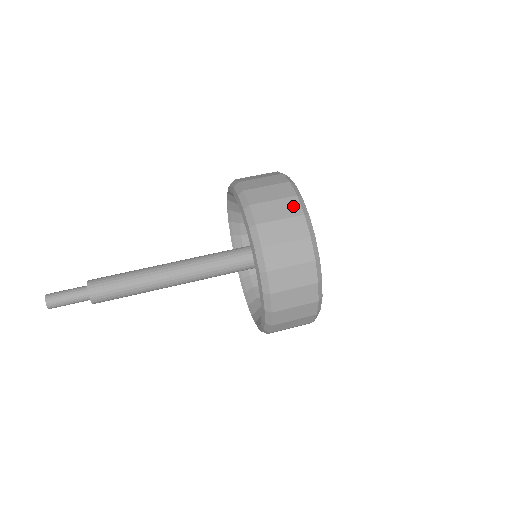
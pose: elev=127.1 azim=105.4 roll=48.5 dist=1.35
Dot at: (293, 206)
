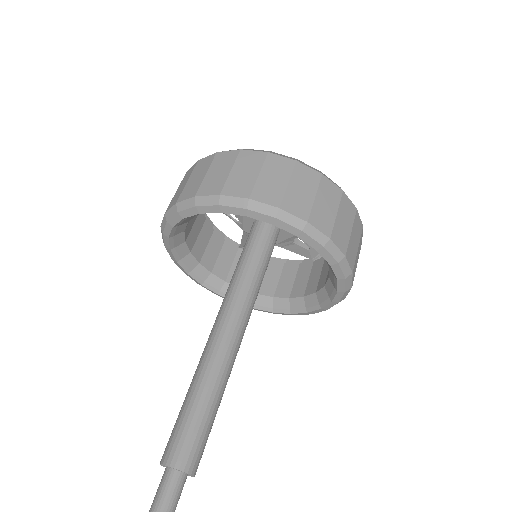
Dot at: (225, 157)
